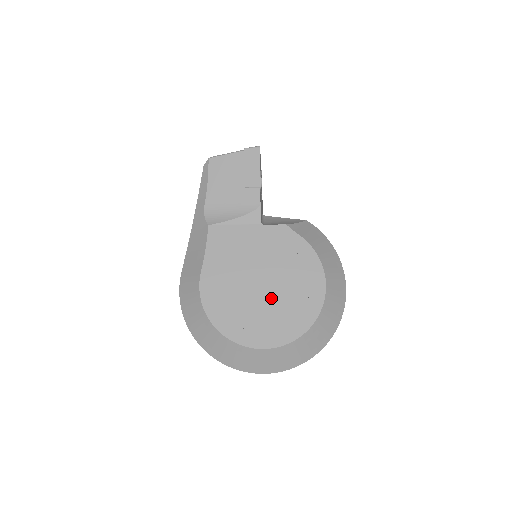
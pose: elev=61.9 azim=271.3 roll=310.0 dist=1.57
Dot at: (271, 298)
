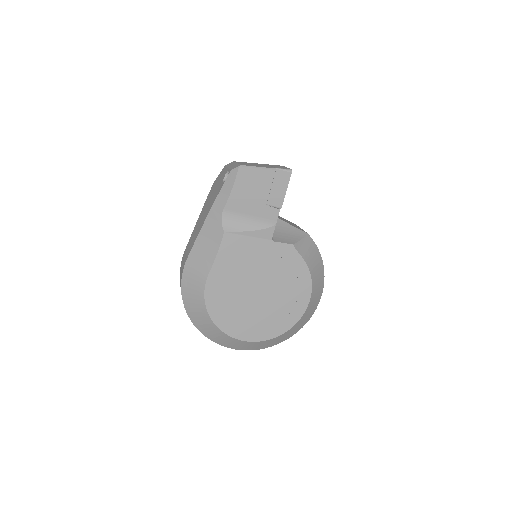
Dot at: (264, 304)
